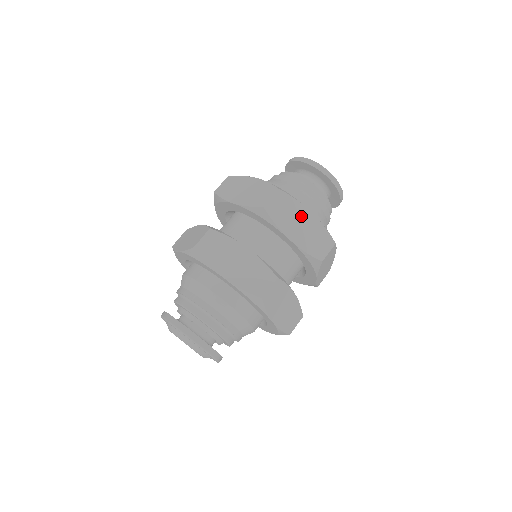
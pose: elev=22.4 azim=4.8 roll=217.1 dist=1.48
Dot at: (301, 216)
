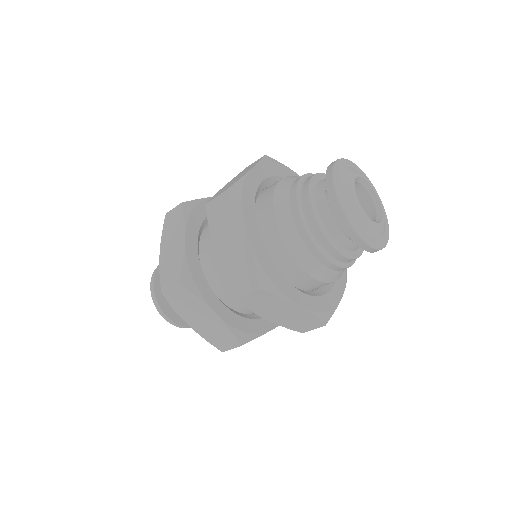
Dot at: (236, 234)
